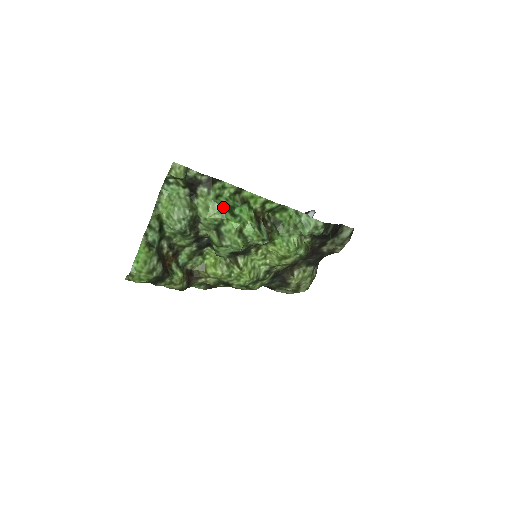
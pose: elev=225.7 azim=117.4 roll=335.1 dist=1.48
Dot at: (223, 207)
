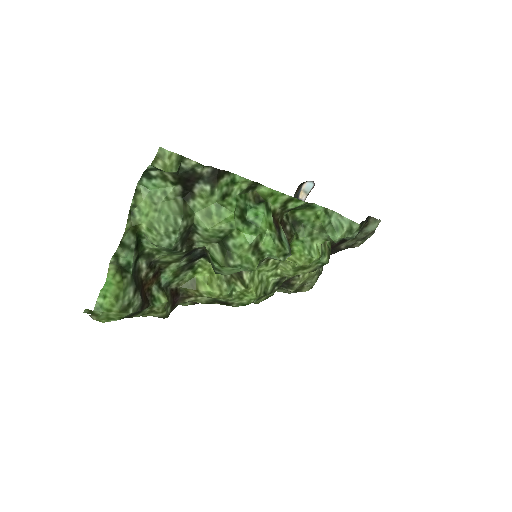
Dot at: (233, 213)
